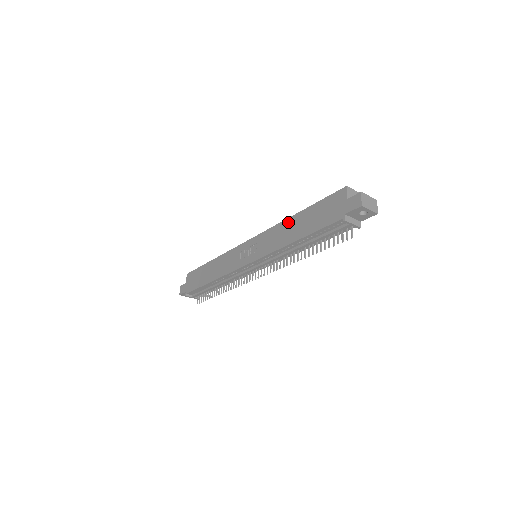
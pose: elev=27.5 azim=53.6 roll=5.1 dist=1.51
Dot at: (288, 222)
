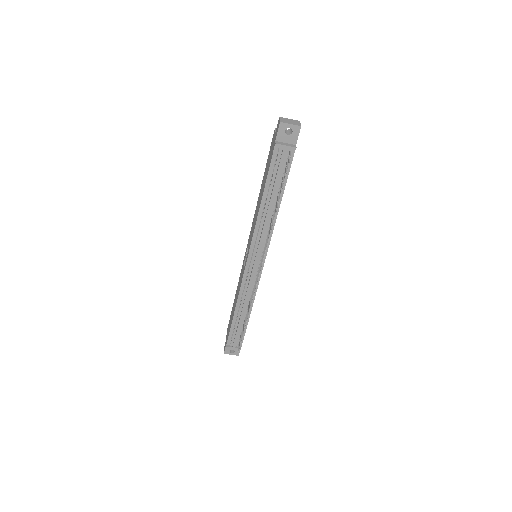
Dot at: (258, 198)
